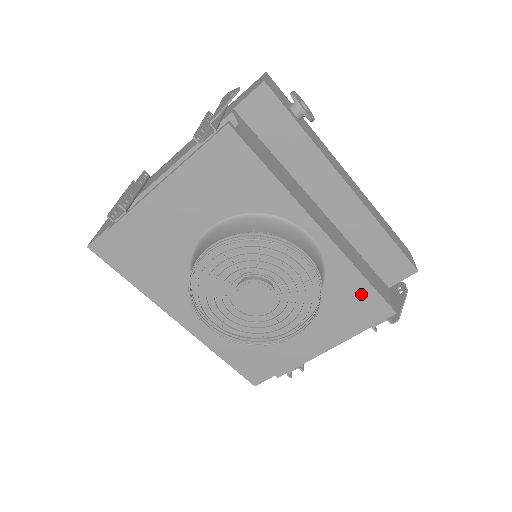
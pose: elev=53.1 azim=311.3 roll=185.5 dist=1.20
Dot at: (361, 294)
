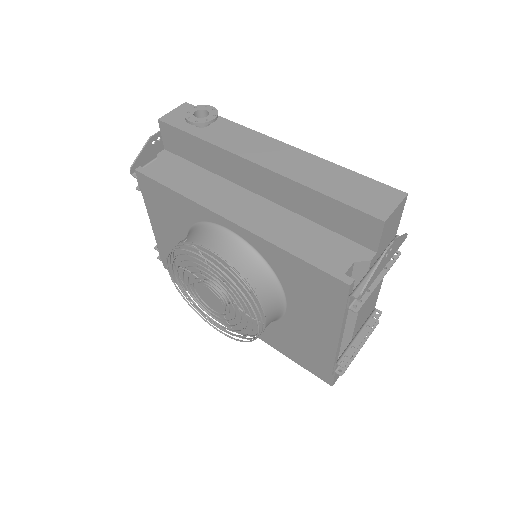
Dot at: (304, 272)
